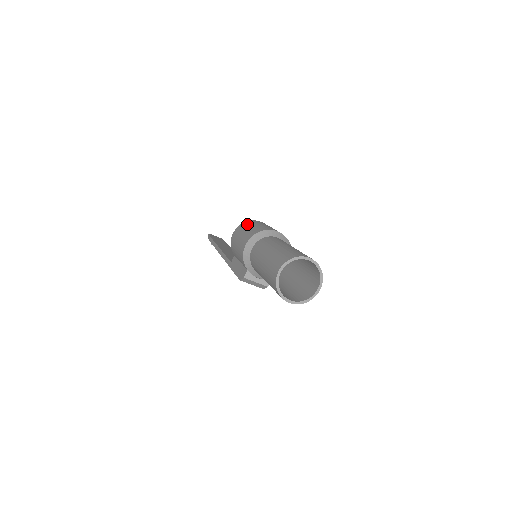
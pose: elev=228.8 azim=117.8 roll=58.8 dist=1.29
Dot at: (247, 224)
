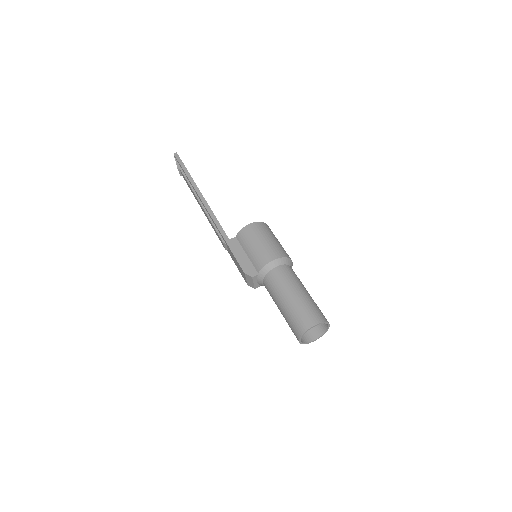
Dot at: (268, 230)
